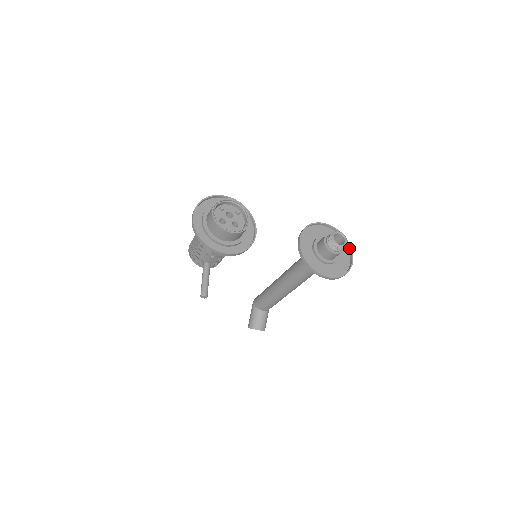
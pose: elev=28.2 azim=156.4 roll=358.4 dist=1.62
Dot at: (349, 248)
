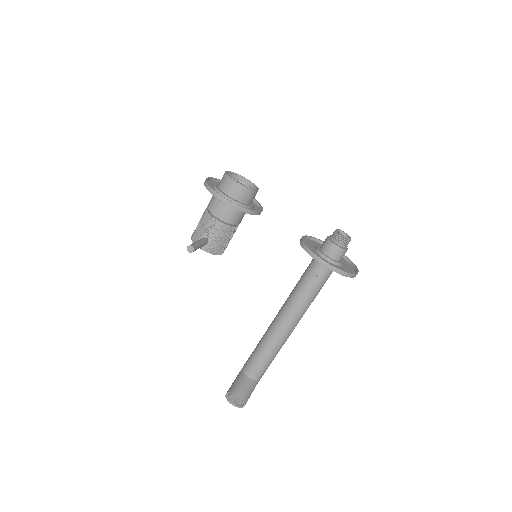
Dot at: (355, 269)
